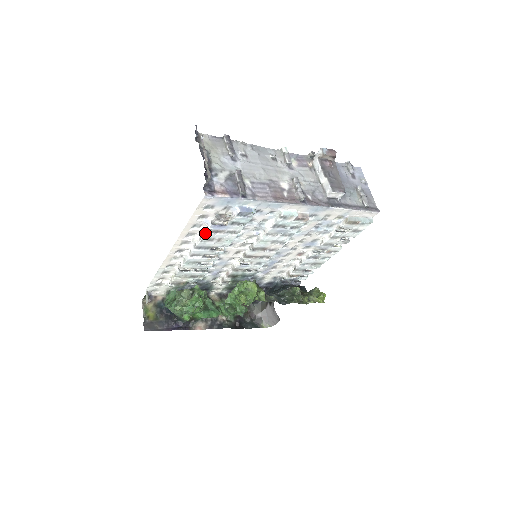
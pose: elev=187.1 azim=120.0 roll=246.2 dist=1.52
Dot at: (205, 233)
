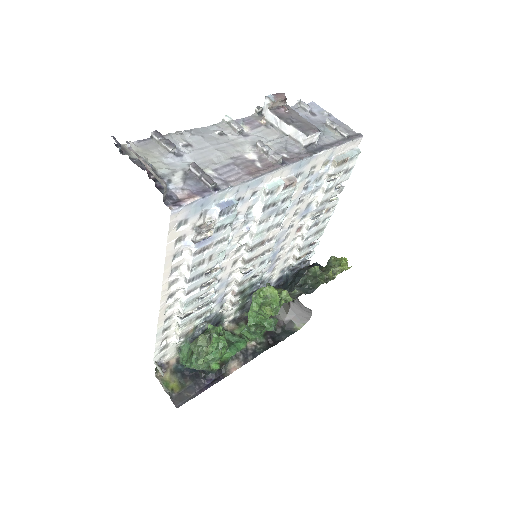
Dot at: (191, 258)
